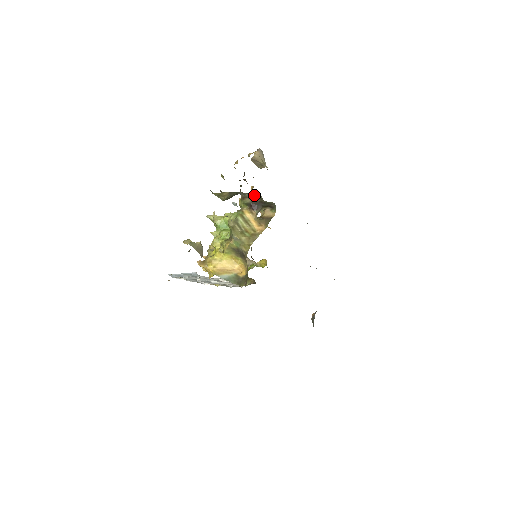
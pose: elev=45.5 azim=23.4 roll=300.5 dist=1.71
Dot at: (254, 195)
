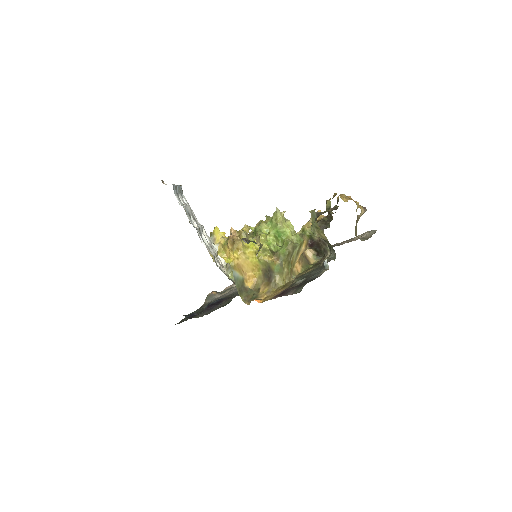
Dot at: (327, 244)
